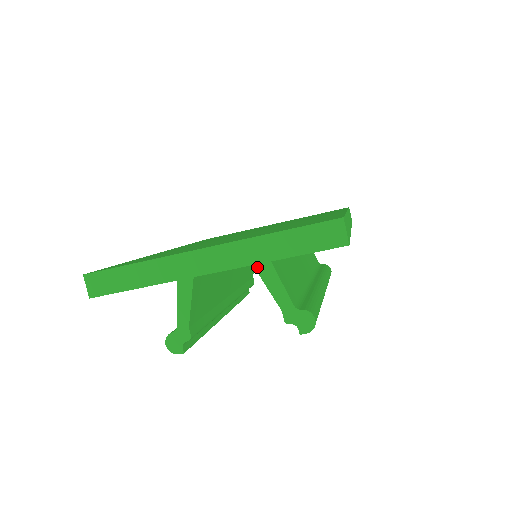
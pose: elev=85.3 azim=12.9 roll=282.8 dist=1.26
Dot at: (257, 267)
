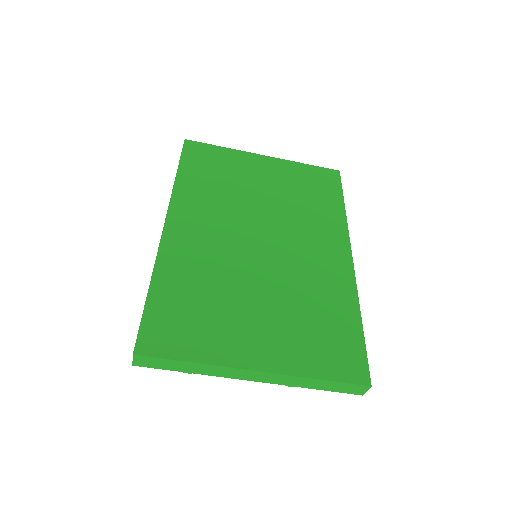
Dot at: occluded
